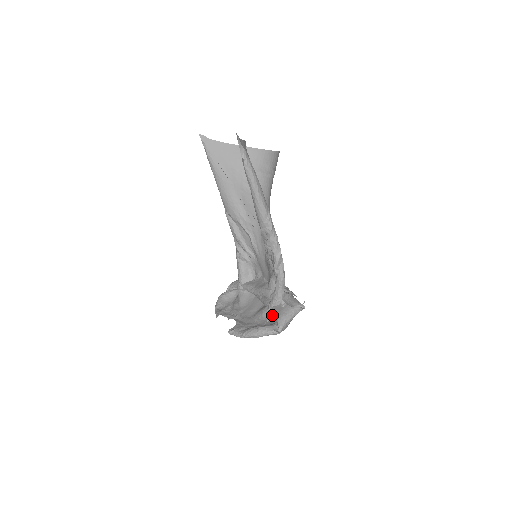
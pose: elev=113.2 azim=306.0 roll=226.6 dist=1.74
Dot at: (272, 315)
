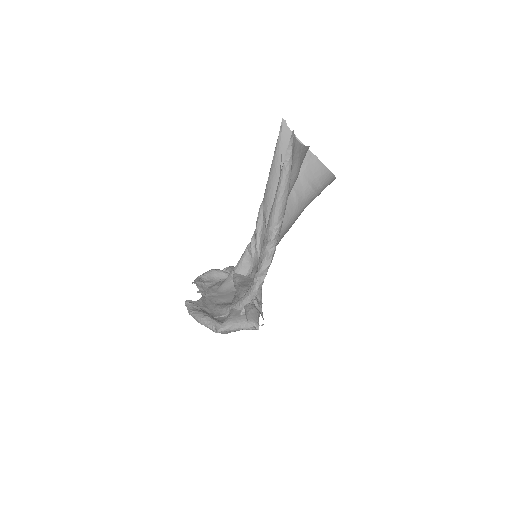
Dot at: occluded
